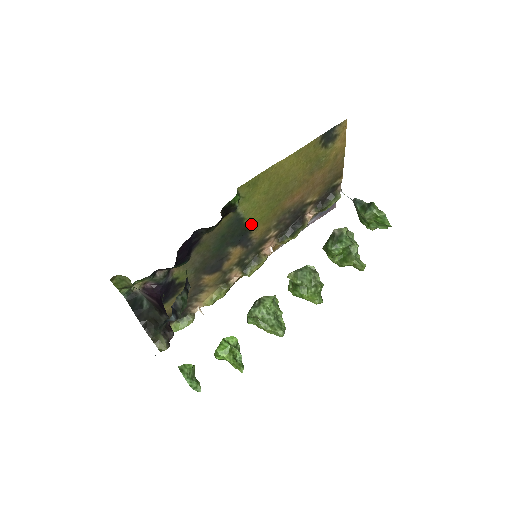
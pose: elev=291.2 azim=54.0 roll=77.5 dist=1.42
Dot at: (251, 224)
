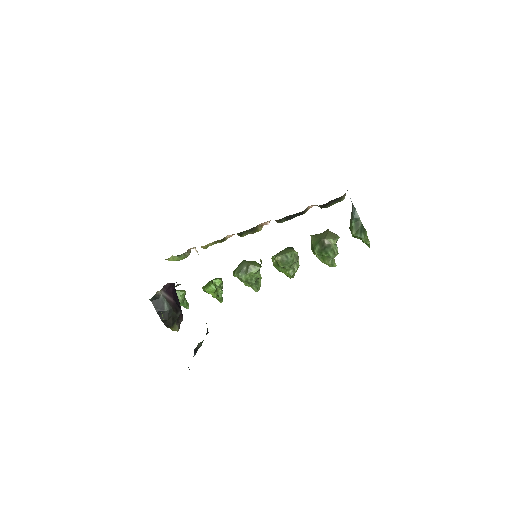
Dot at: occluded
